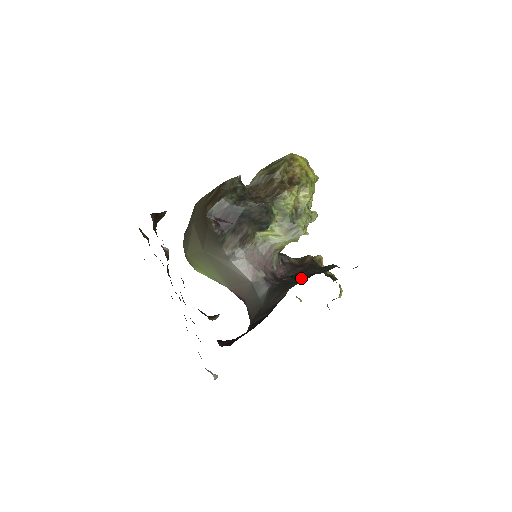
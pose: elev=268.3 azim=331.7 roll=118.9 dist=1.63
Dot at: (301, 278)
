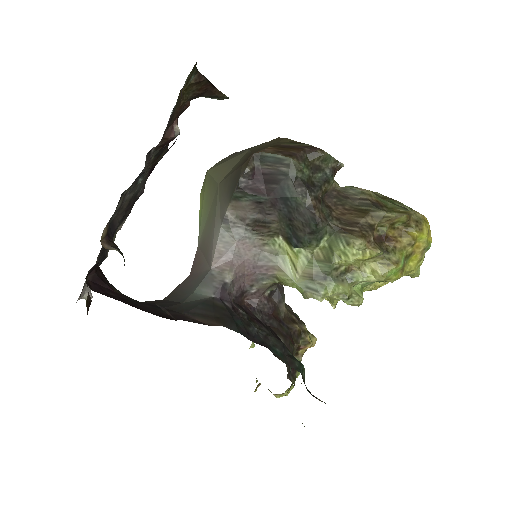
Dot at: (253, 333)
